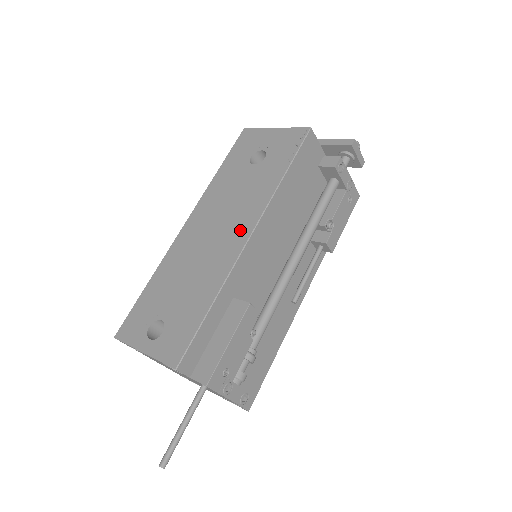
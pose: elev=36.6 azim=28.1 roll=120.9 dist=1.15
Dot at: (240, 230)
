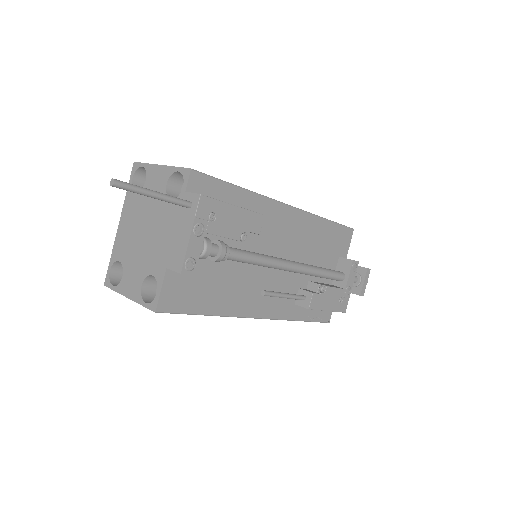
Dot at: occluded
